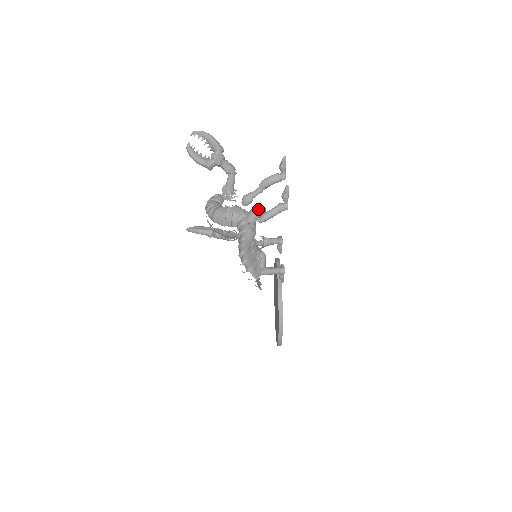
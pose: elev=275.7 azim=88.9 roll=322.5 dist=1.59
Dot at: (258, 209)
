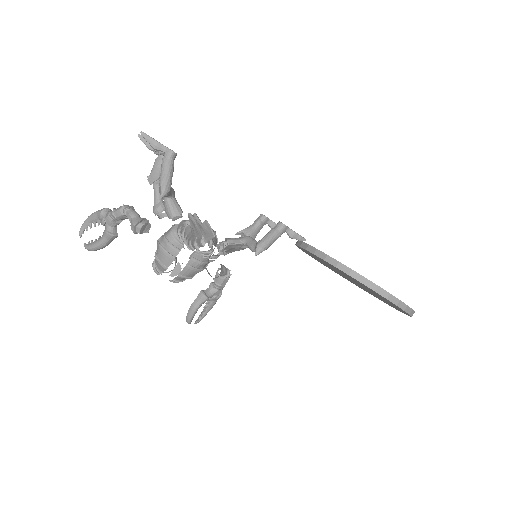
Dot at: occluded
